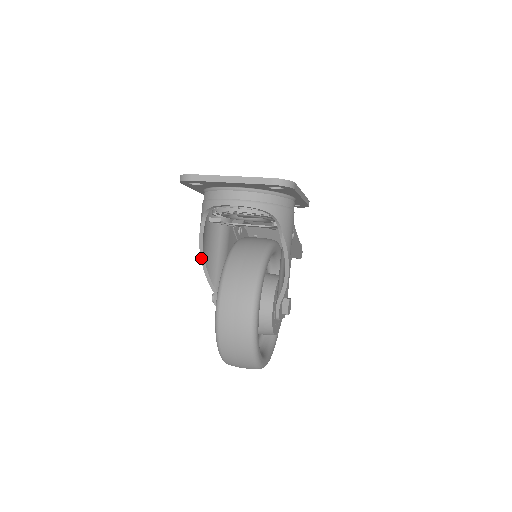
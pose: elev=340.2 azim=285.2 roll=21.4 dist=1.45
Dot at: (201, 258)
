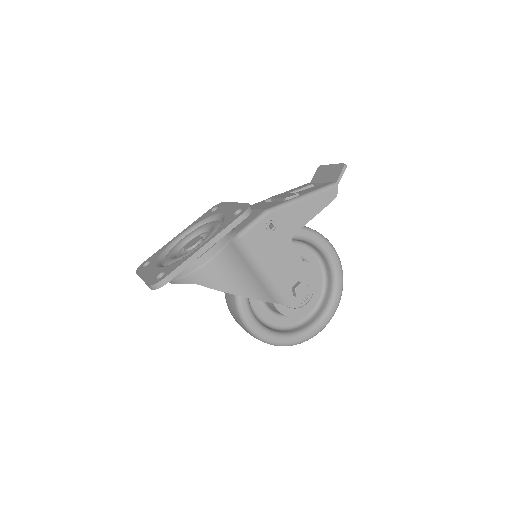
Dot at: occluded
